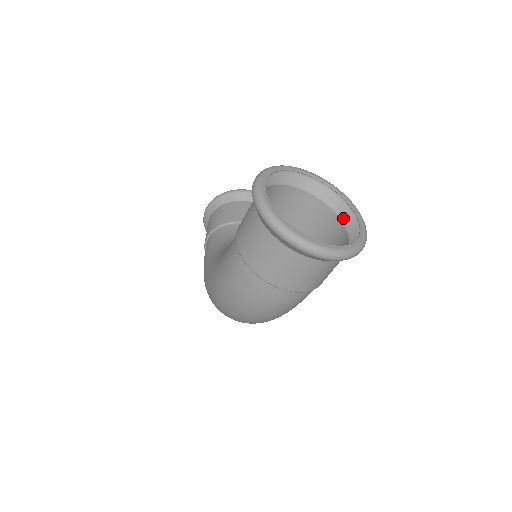
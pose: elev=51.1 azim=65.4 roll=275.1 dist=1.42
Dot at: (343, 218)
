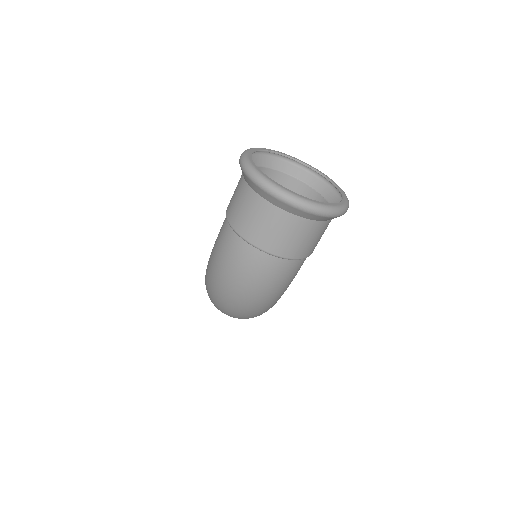
Dot at: (331, 201)
